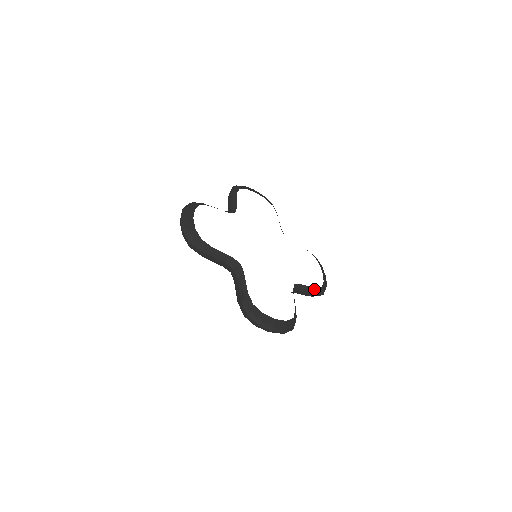
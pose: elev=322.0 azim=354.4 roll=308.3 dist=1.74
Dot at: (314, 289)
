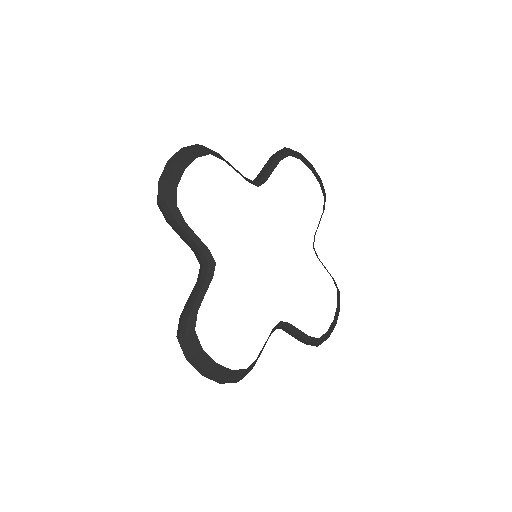
Dot at: (306, 337)
